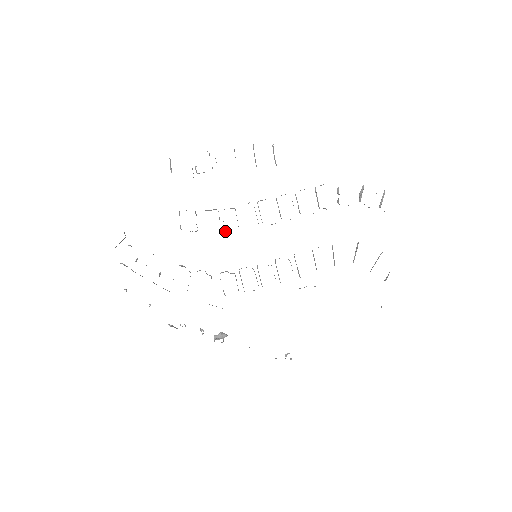
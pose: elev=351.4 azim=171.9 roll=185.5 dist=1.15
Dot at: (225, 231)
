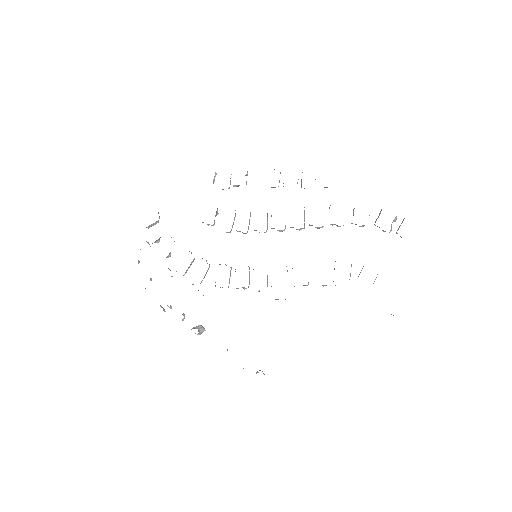
Dot at: occluded
